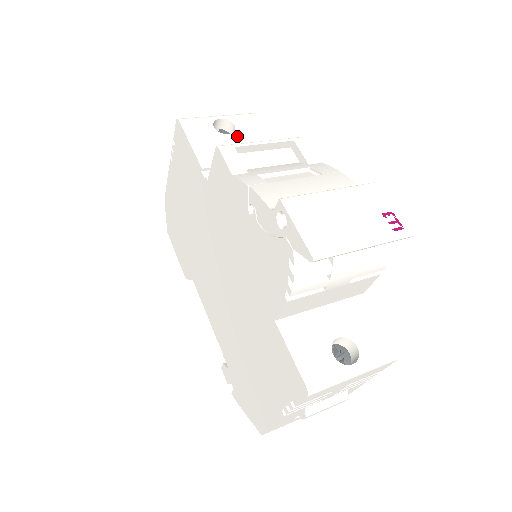
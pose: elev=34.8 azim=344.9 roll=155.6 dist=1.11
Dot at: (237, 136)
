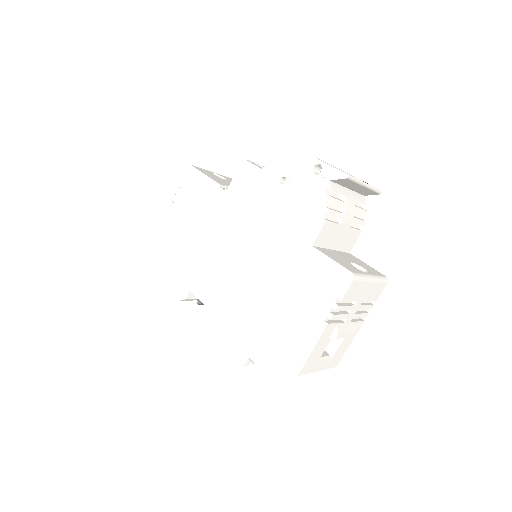
Dot at: (230, 182)
